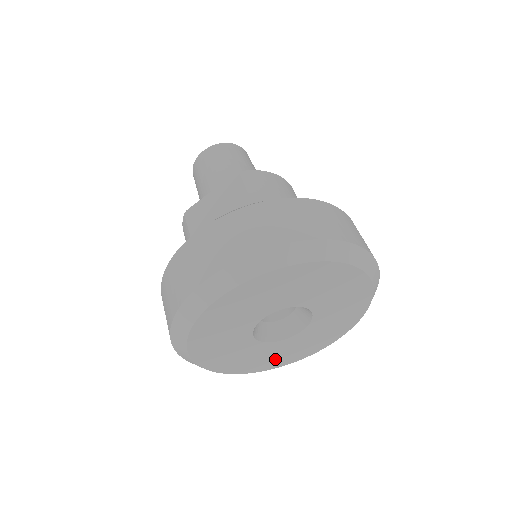
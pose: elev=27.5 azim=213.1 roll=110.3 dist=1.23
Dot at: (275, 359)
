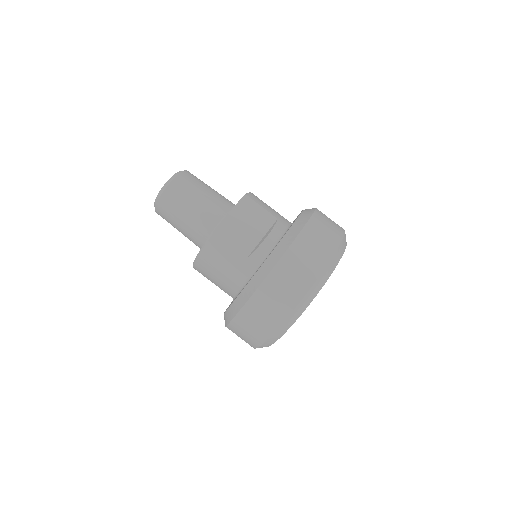
Dot at: occluded
